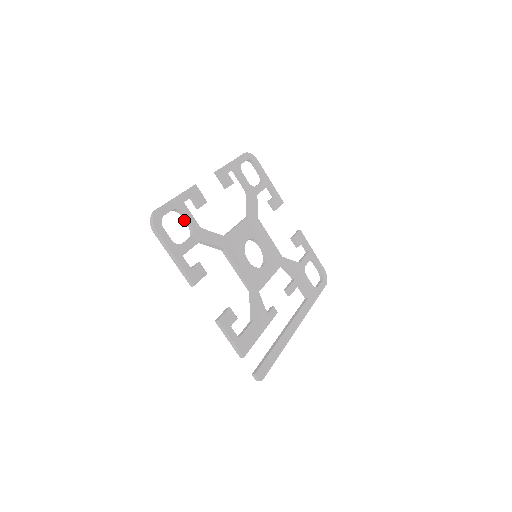
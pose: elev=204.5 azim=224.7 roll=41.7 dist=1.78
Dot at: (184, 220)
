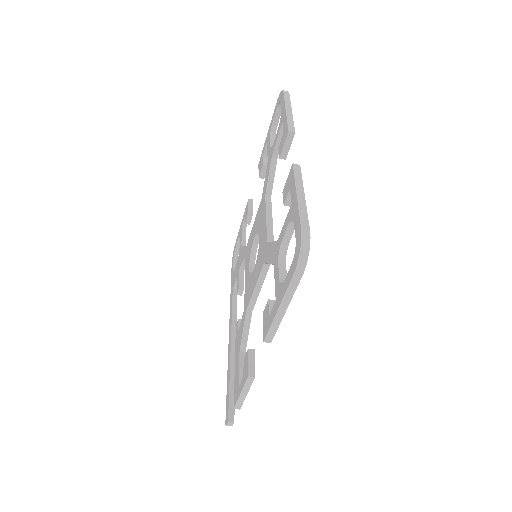
Dot at: (286, 232)
